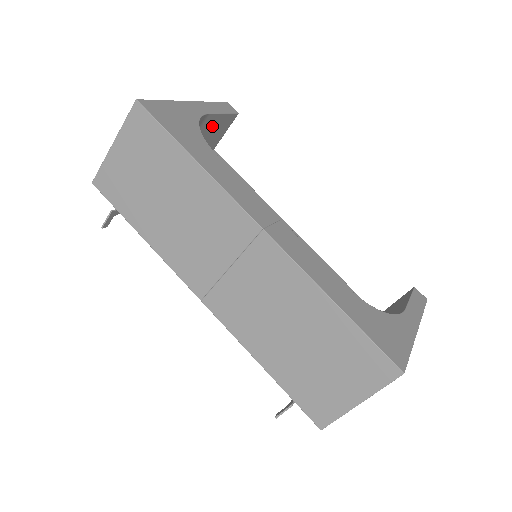
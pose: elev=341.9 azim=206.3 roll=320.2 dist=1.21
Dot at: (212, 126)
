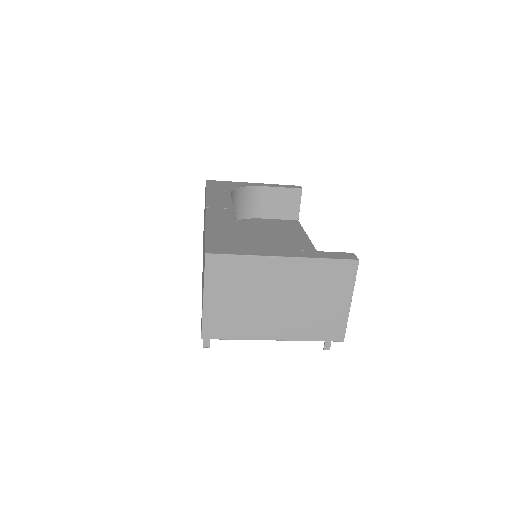
Dot at: (277, 197)
